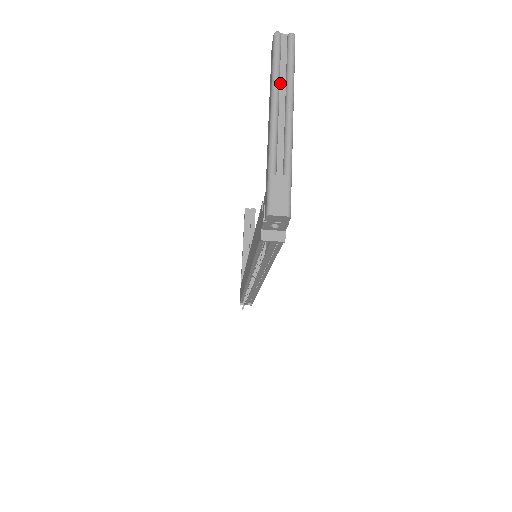
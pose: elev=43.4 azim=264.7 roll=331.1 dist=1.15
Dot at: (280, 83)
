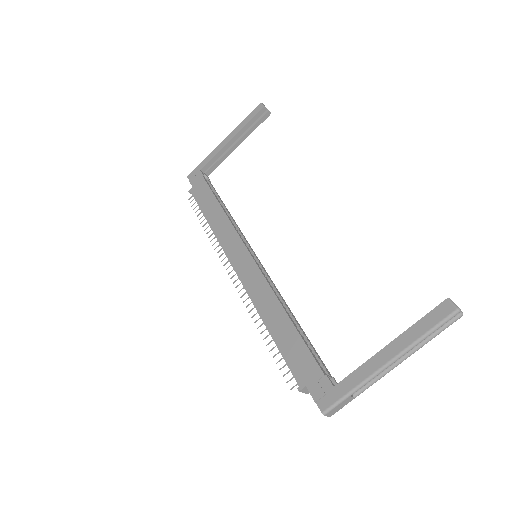
Dot at: (418, 341)
